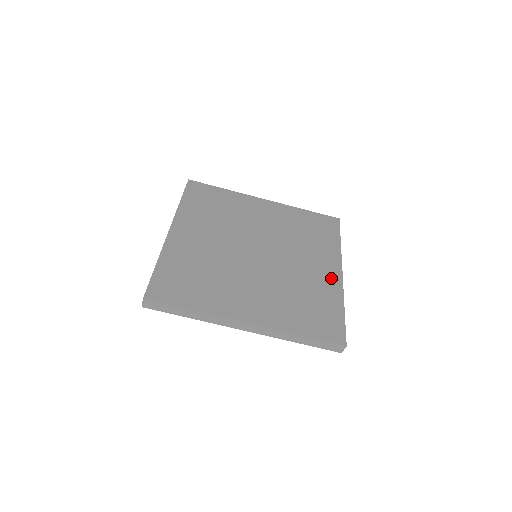
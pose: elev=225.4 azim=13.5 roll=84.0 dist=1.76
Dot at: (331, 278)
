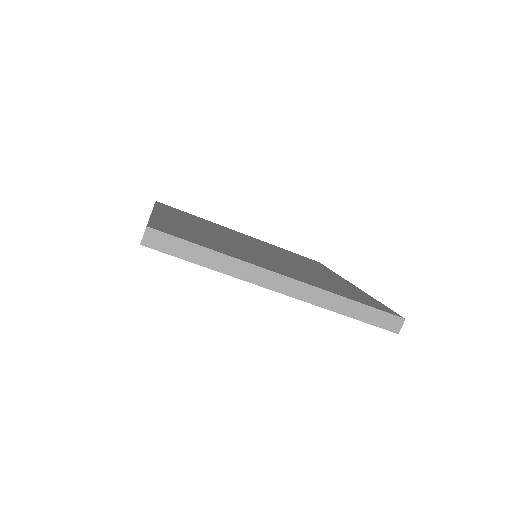
Dot at: (345, 283)
